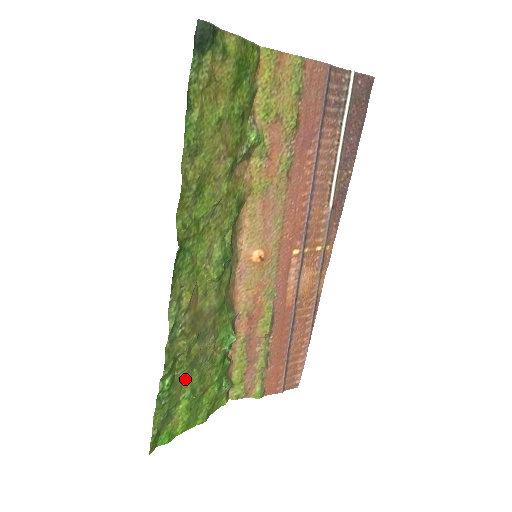
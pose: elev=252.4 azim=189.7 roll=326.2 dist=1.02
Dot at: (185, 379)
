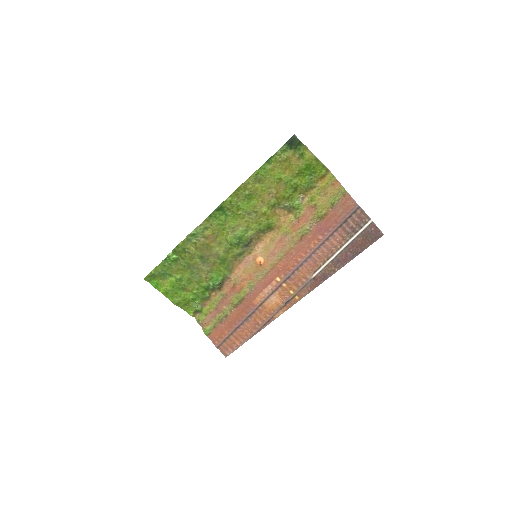
Dot at: (182, 269)
